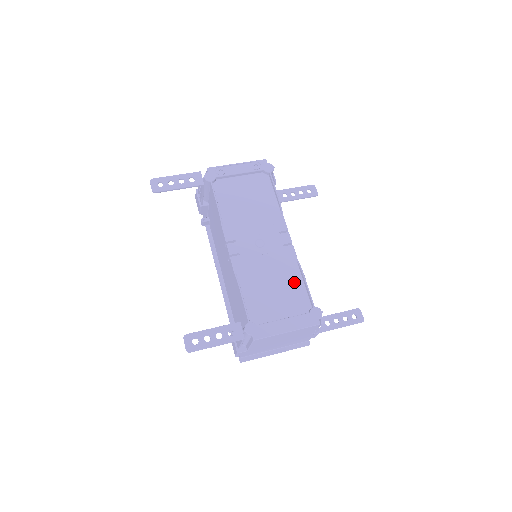
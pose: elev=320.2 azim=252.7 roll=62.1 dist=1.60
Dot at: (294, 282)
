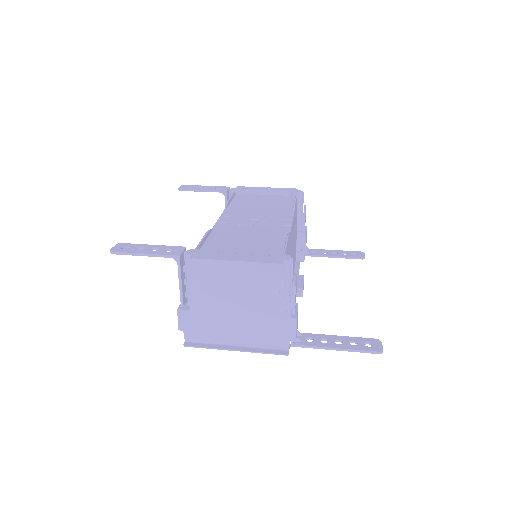
Dot at: (274, 242)
